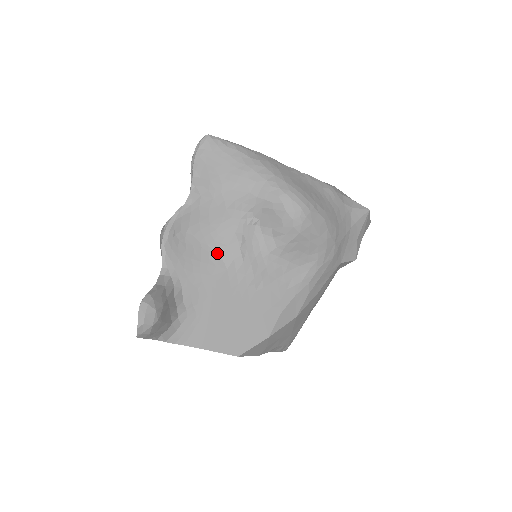
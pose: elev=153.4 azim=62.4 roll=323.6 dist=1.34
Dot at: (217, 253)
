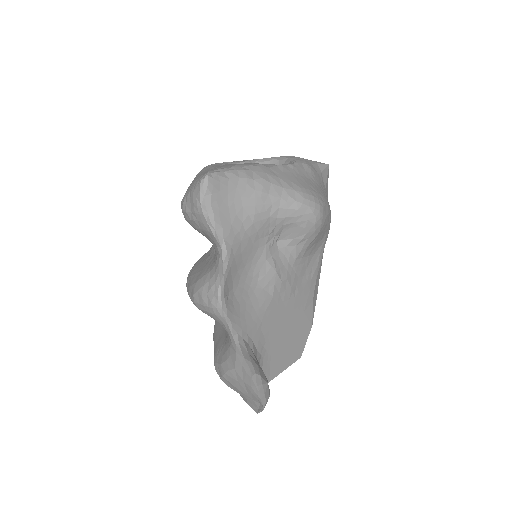
Dot at: (260, 288)
